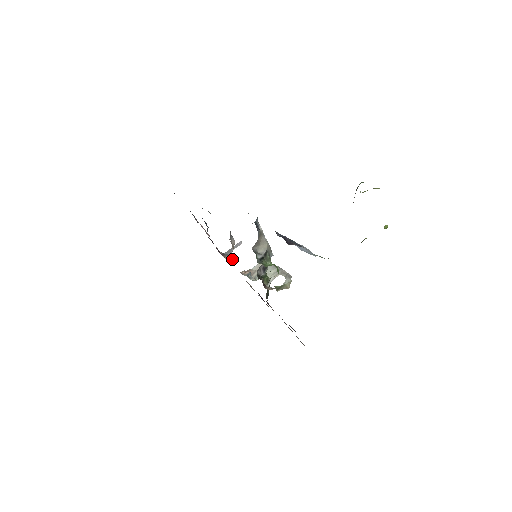
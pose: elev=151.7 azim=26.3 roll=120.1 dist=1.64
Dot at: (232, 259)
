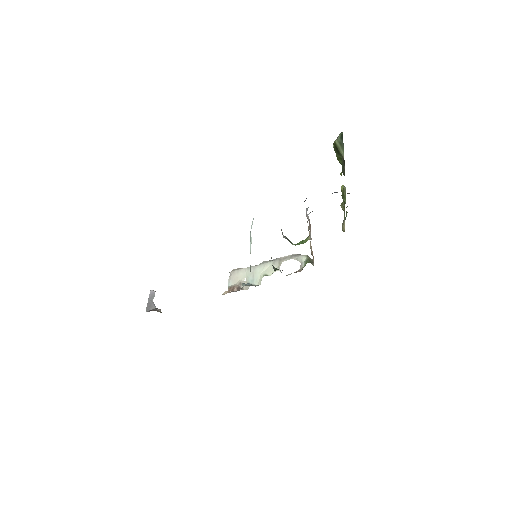
Dot at: occluded
